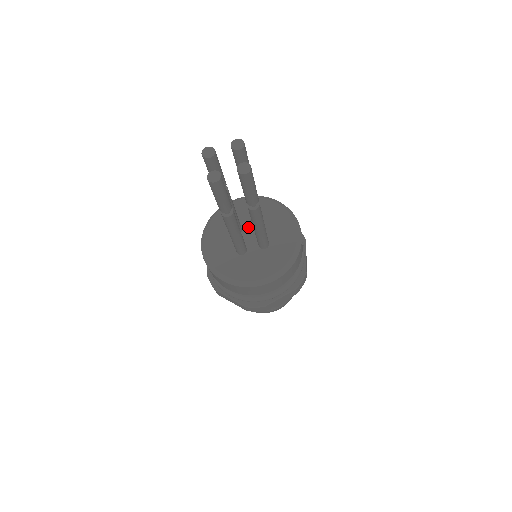
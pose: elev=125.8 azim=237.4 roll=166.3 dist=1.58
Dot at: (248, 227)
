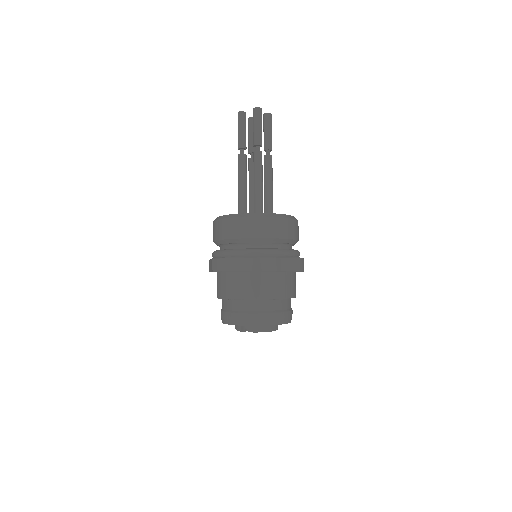
Dot at: occluded
